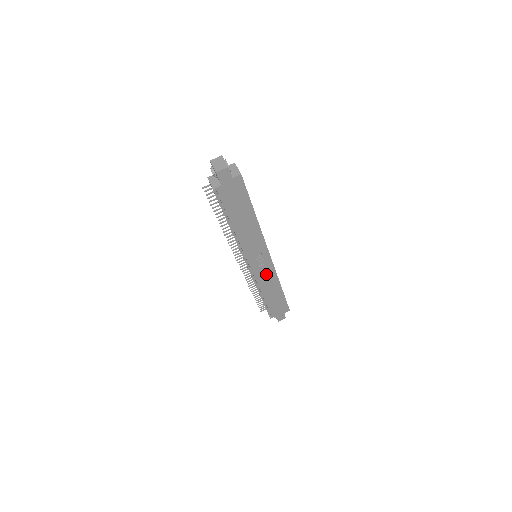
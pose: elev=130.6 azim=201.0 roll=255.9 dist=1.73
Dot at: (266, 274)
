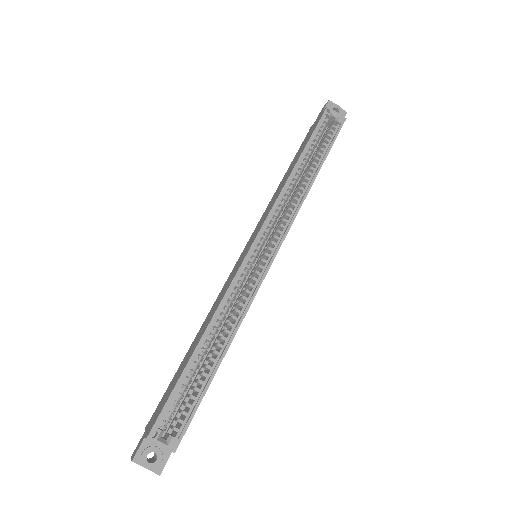
Dot at: occluded
